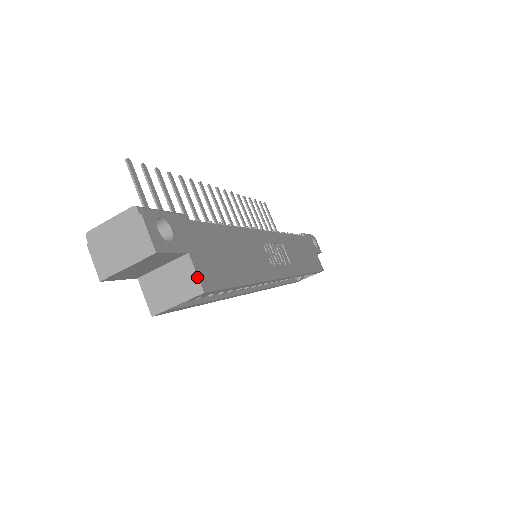
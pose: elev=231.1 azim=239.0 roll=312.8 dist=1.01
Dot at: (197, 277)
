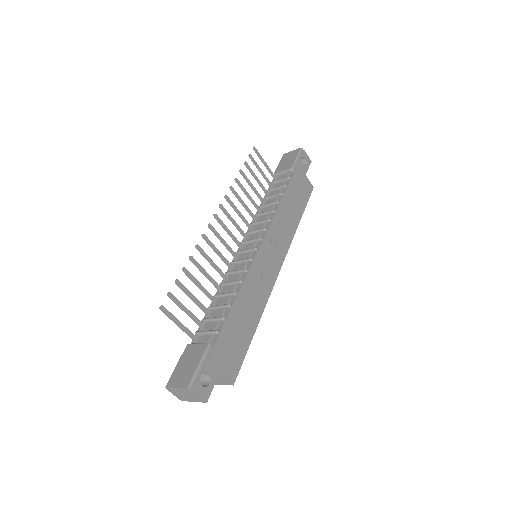
Dot at: (228, 381)
